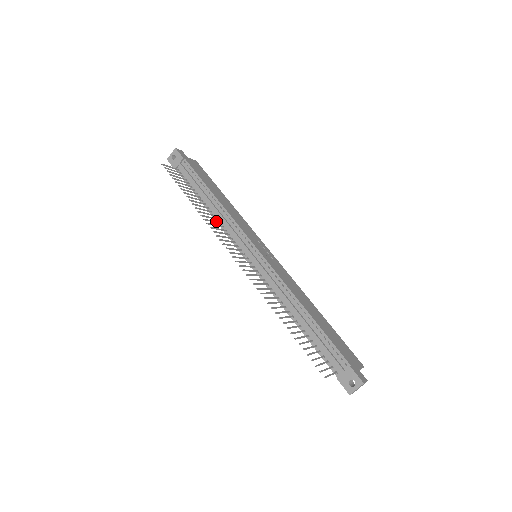
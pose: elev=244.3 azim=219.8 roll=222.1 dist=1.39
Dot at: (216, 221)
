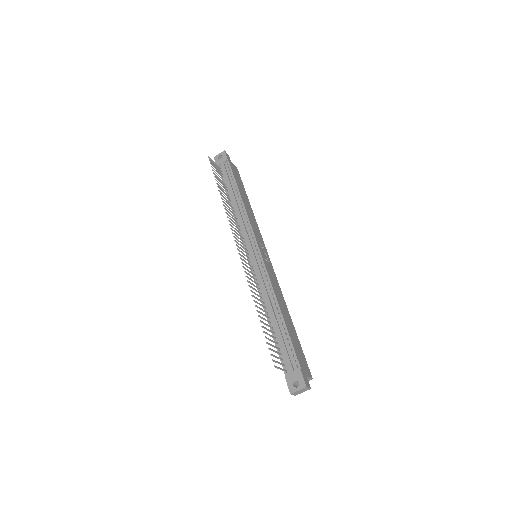
Dot at: occluded
